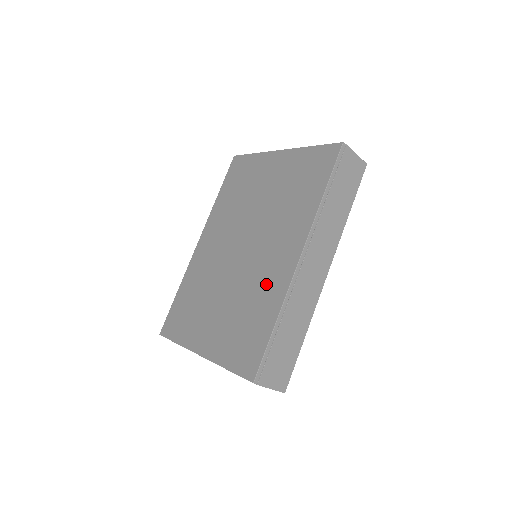
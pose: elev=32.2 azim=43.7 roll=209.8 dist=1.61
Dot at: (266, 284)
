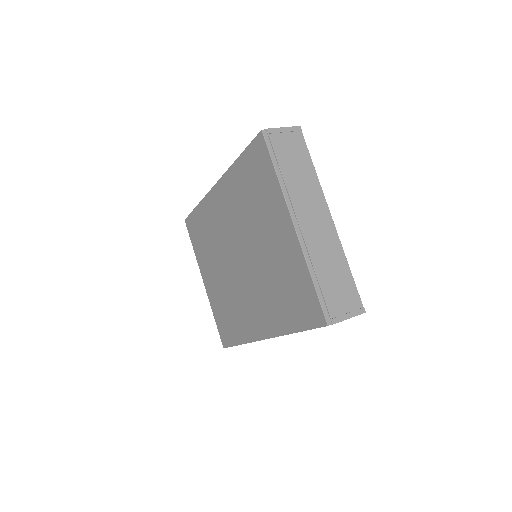
Dot at: (243, 316)
